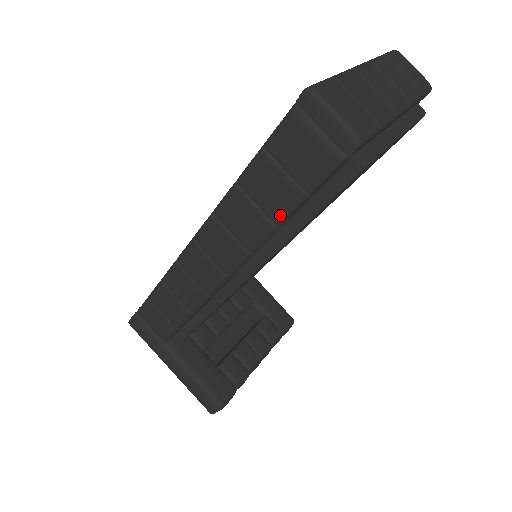
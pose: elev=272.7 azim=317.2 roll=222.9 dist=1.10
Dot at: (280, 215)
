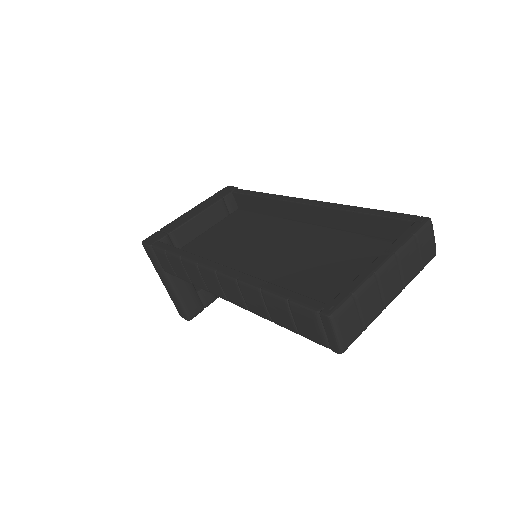
Dot at: (278, 324)
